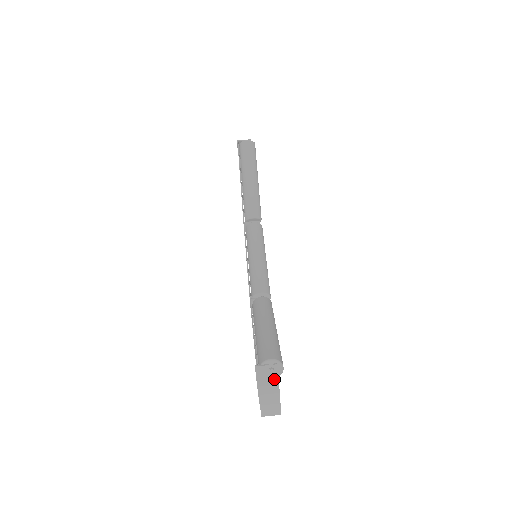
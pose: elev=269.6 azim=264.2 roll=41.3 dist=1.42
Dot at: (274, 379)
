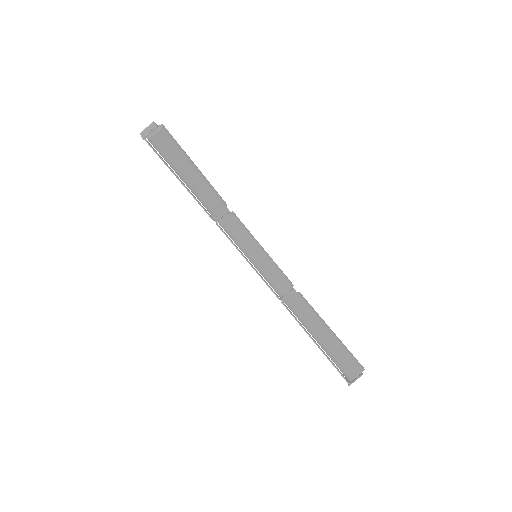
Dot at: occluded
